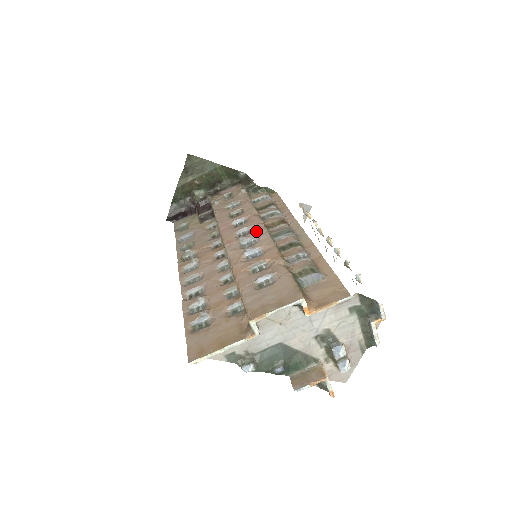
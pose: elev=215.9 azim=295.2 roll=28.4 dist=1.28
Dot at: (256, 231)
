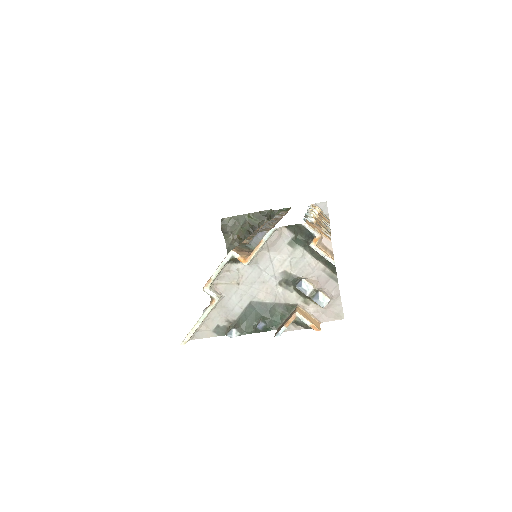
Dot at: occluded
